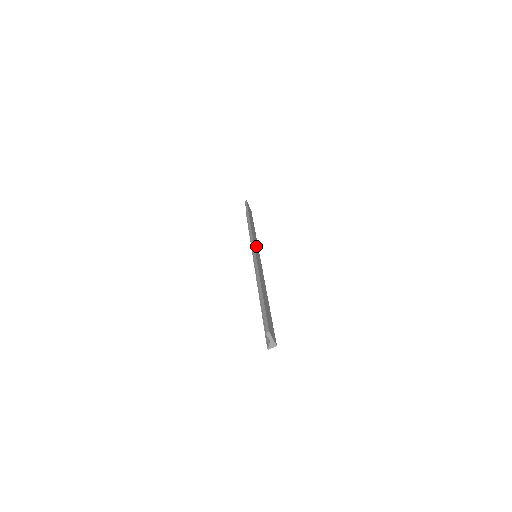
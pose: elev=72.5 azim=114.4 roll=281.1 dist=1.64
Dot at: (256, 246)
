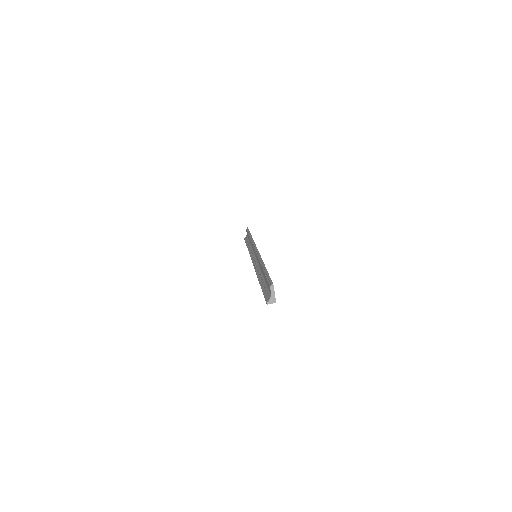
Dot at: occluded
